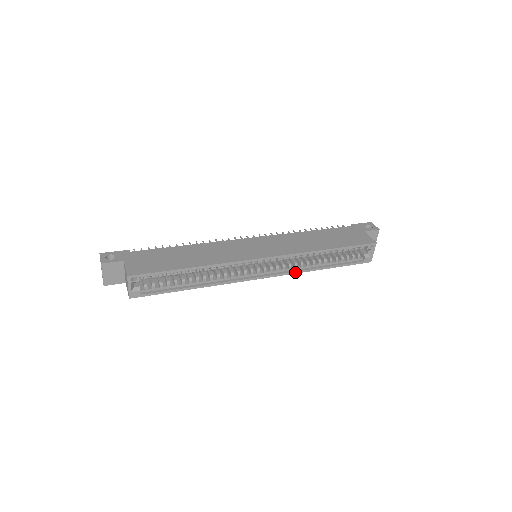
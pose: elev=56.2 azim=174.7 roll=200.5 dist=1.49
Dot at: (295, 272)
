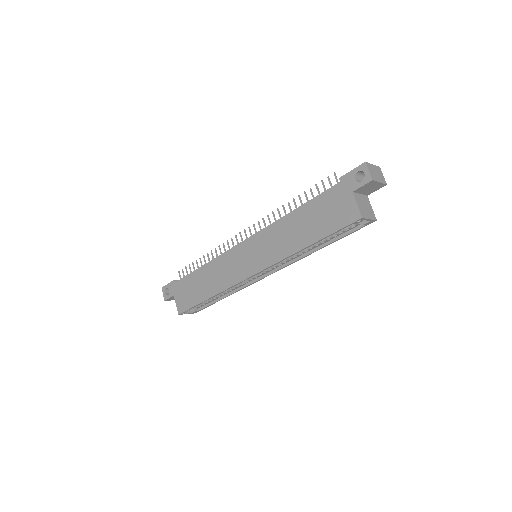
Dot at: (295, 261)
